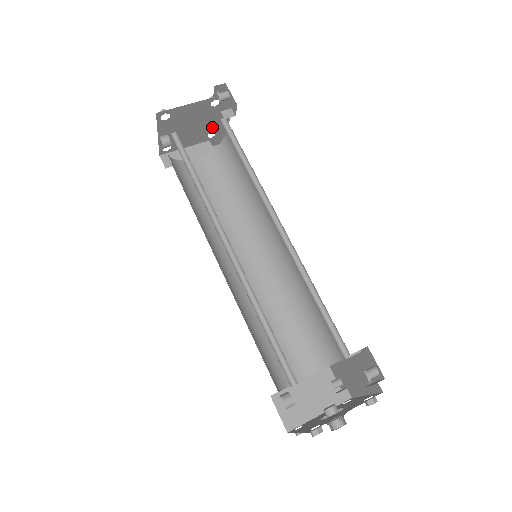
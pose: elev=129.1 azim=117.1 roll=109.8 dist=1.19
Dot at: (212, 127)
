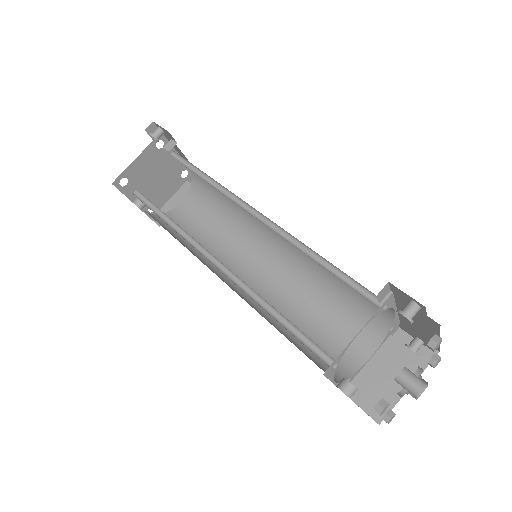
Dot at: (178, 167)
